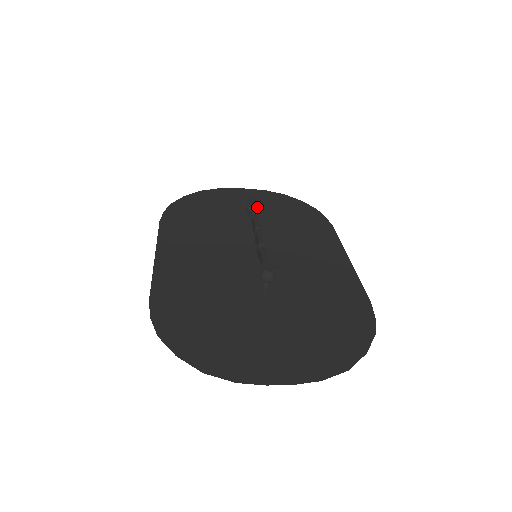
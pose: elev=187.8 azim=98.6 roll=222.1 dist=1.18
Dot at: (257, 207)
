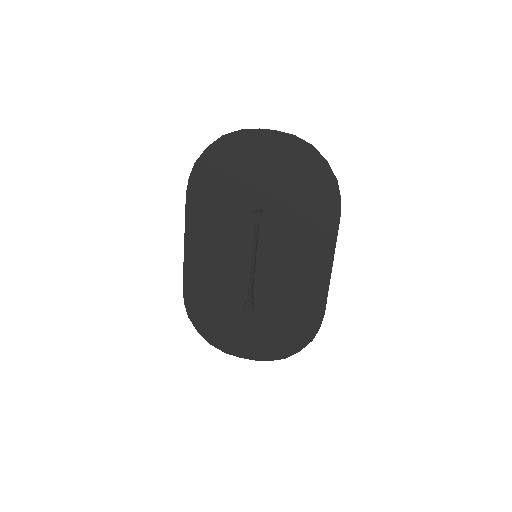
Dot at: (260, 220)
